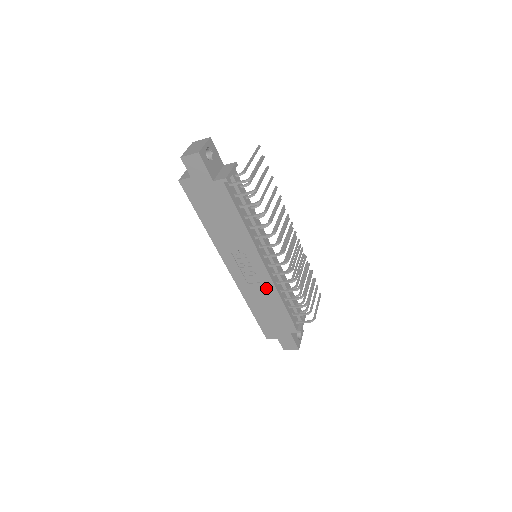
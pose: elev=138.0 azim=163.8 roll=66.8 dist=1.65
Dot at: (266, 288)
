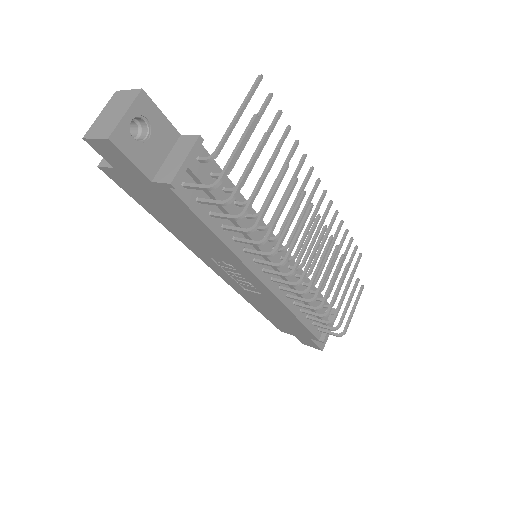
Dot at: (270, 300)
